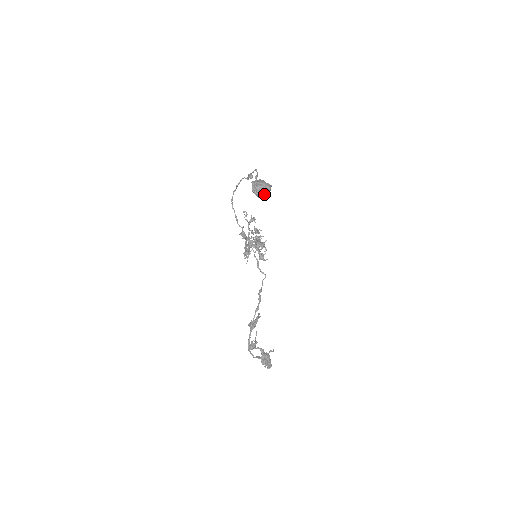
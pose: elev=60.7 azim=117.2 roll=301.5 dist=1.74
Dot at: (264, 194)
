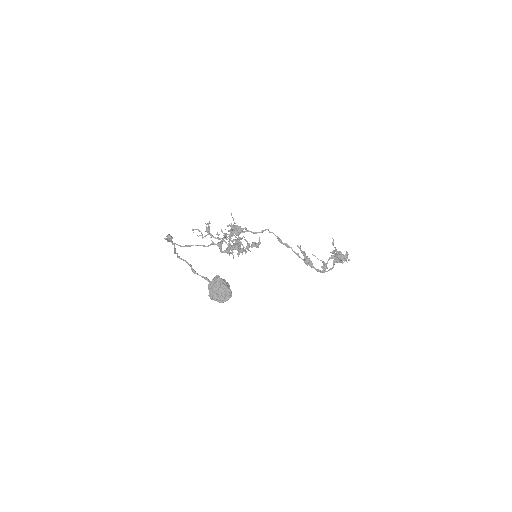
Dot at: occluded
